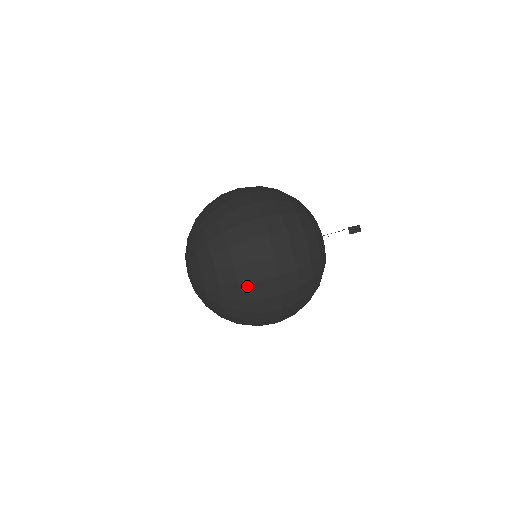
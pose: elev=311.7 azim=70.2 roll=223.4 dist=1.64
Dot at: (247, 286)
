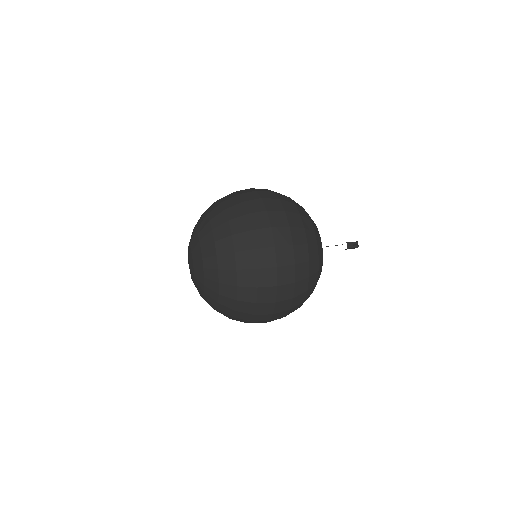
Dot at: (245, 273)
